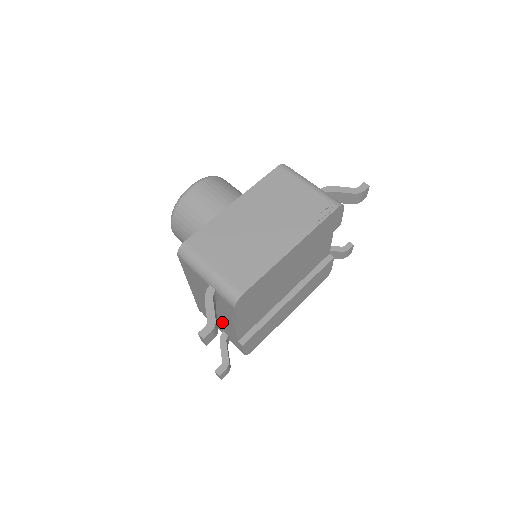
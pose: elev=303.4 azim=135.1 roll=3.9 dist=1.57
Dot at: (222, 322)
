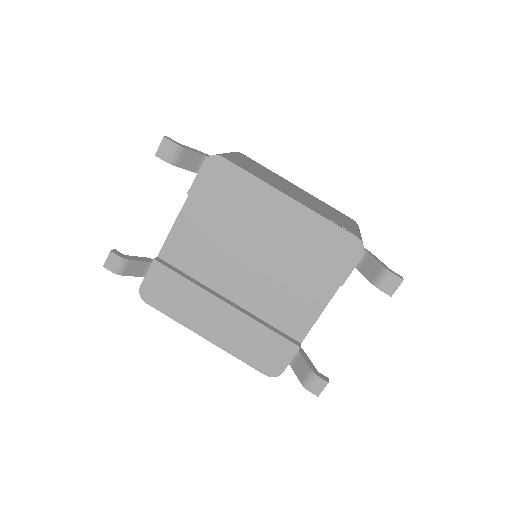
Dot at: occluded
